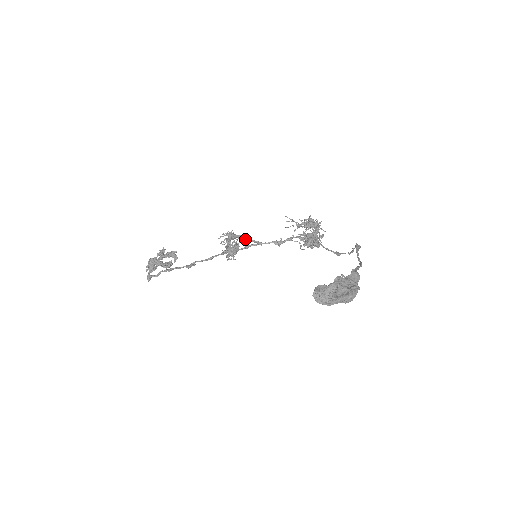
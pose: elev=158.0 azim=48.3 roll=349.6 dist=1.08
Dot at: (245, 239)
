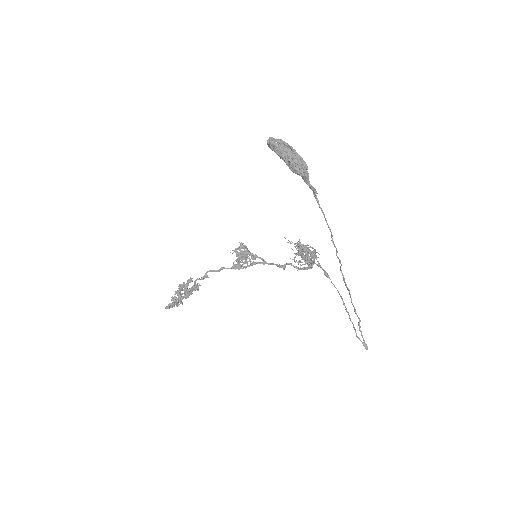
Dot at: (254, 256)
